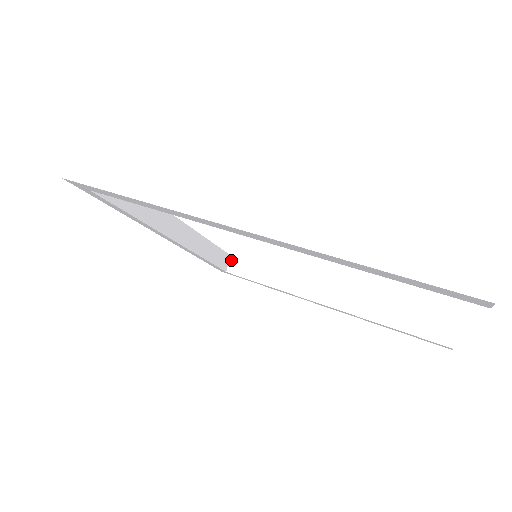
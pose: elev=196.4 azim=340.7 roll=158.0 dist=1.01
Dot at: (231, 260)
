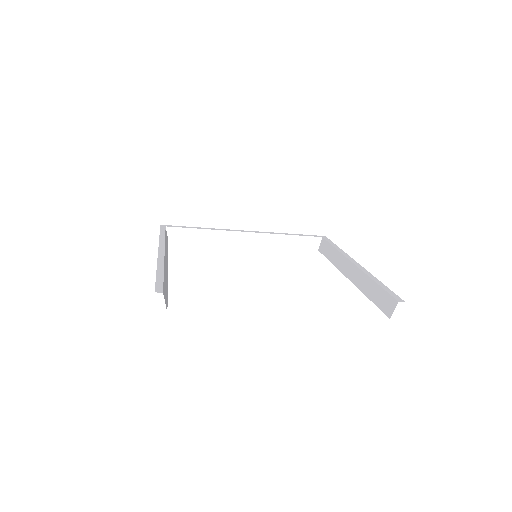
Dot at: (321, 241)
